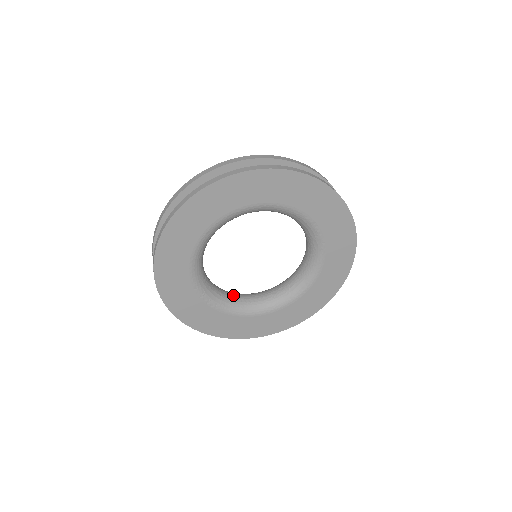
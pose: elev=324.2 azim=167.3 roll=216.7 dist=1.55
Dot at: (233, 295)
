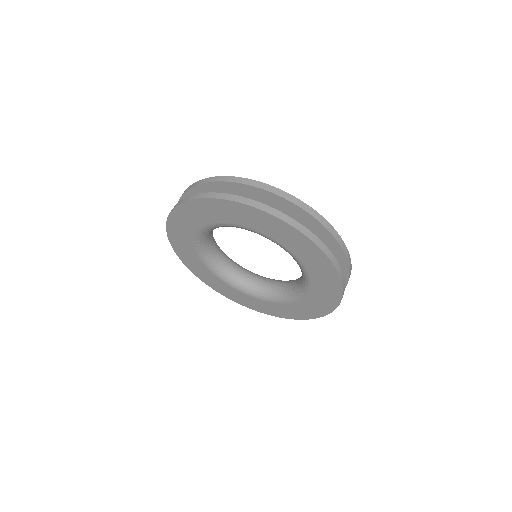
Dot at: (217, 251)
